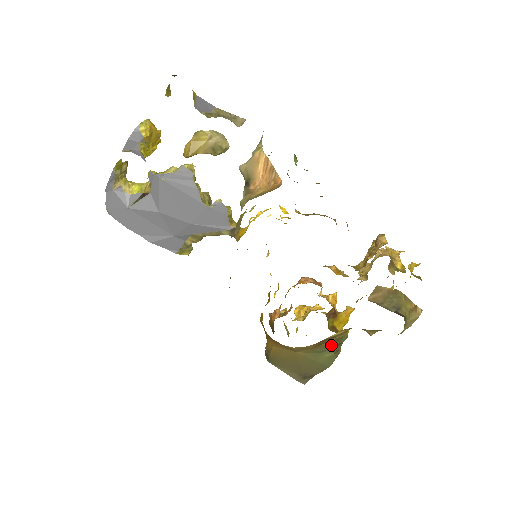
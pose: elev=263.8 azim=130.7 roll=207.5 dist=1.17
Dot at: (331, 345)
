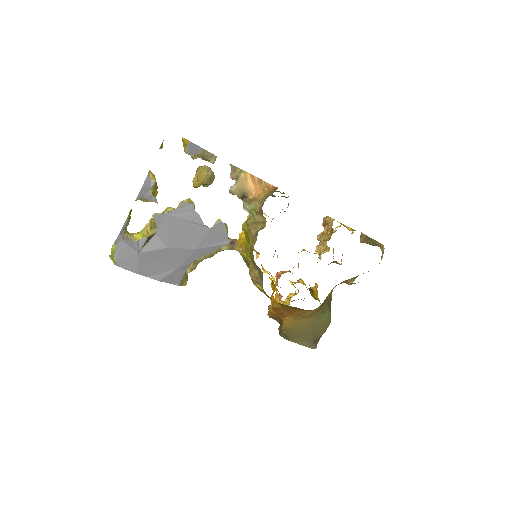
Dot at: (327, 305)
